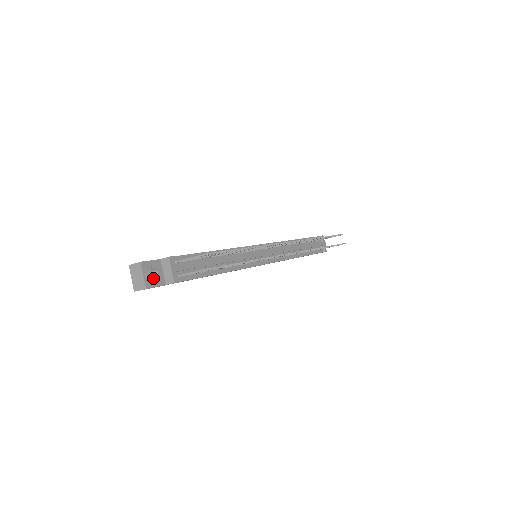
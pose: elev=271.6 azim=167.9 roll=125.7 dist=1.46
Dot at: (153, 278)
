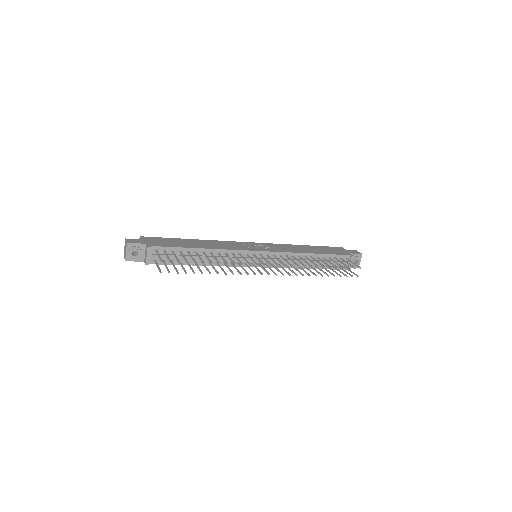
Dot at: (132, 256)
